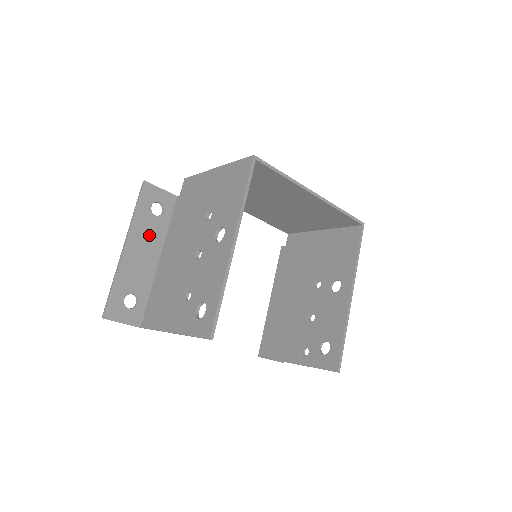
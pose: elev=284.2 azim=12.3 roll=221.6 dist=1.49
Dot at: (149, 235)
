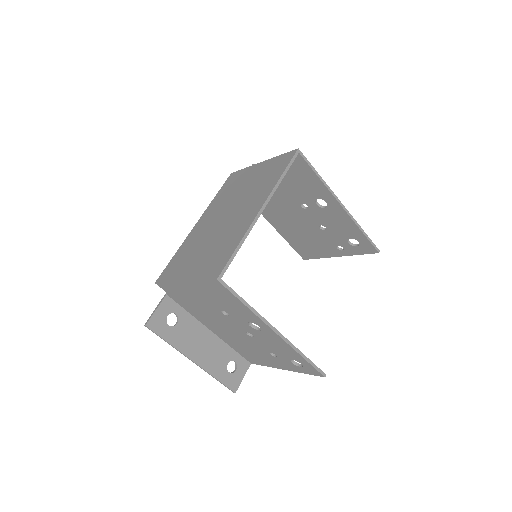
Dot at: (191, 335)
